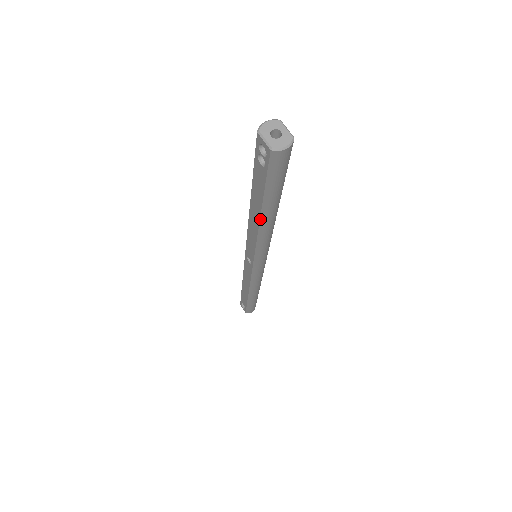
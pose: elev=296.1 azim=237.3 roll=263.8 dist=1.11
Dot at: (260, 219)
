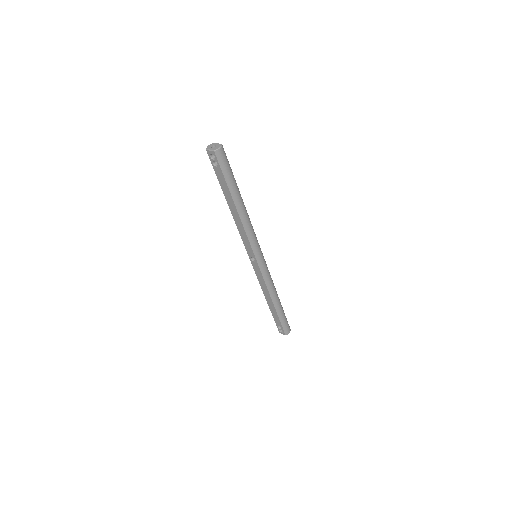
Dot at: (236, 207)
